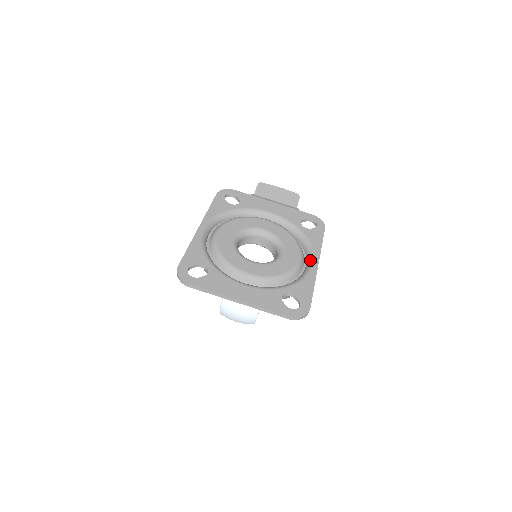
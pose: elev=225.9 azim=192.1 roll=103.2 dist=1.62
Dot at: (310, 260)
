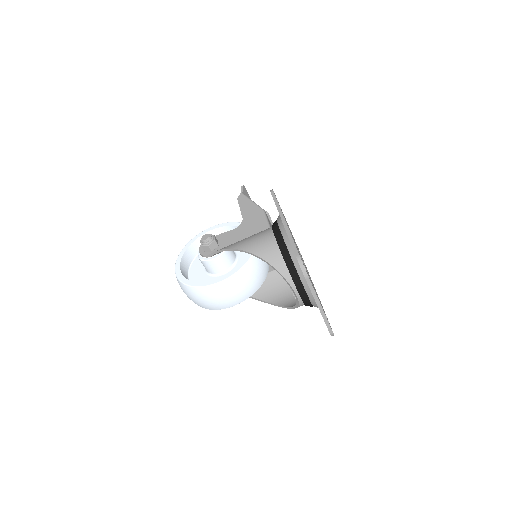
Dot at: occluded
